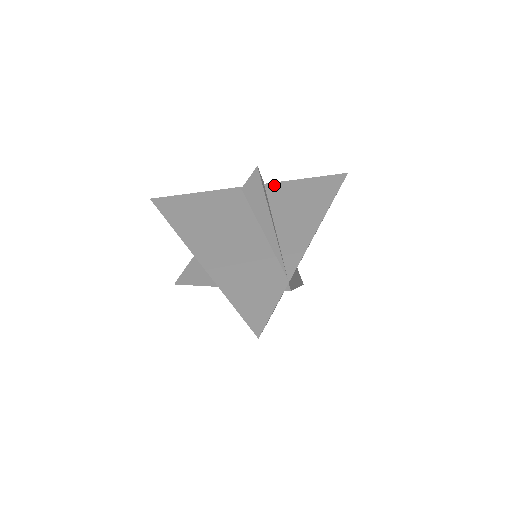
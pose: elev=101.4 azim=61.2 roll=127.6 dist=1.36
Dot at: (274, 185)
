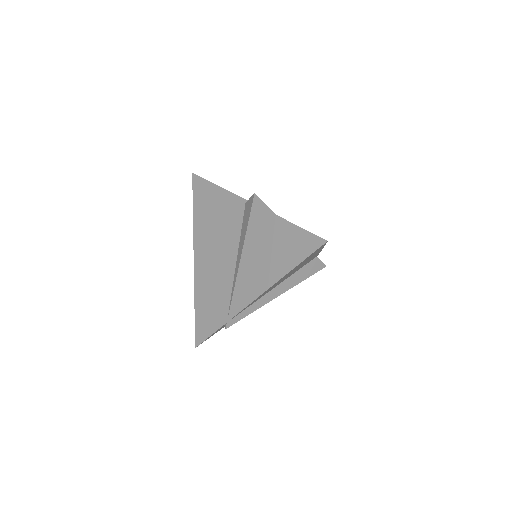
Dot at: (267, 215)
